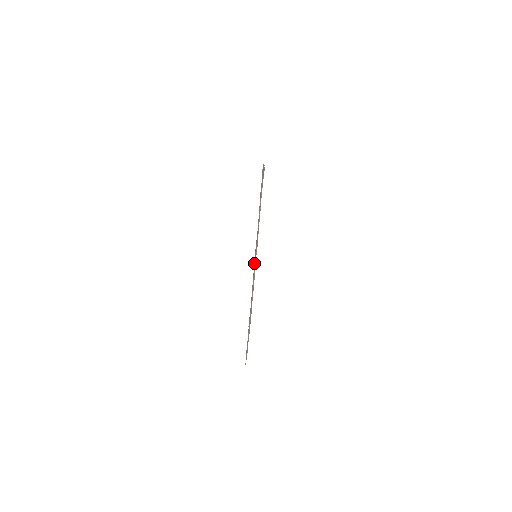
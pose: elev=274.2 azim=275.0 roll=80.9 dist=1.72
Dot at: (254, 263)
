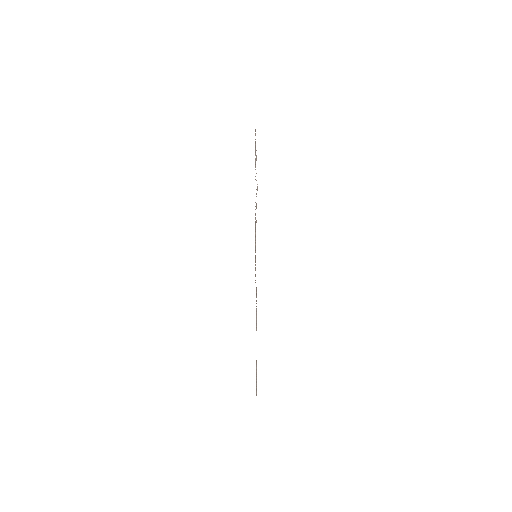
Dot at: occluded
